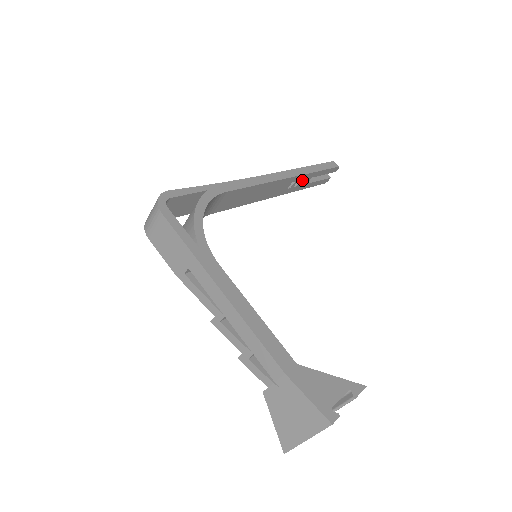
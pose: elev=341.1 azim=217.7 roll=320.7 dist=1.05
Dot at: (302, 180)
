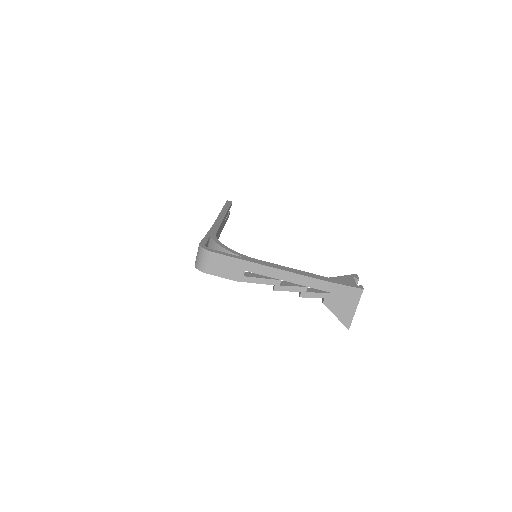
Dot at: occluded
